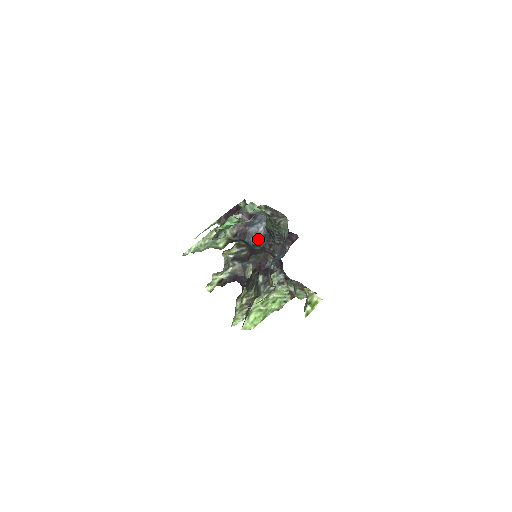
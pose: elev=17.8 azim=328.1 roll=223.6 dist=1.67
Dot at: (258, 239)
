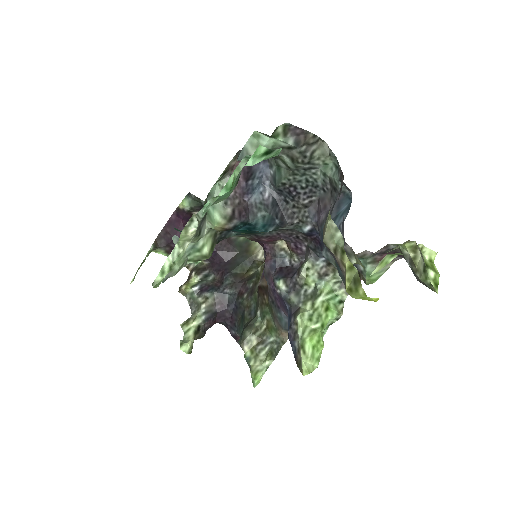
Dot at: (269, 212)
